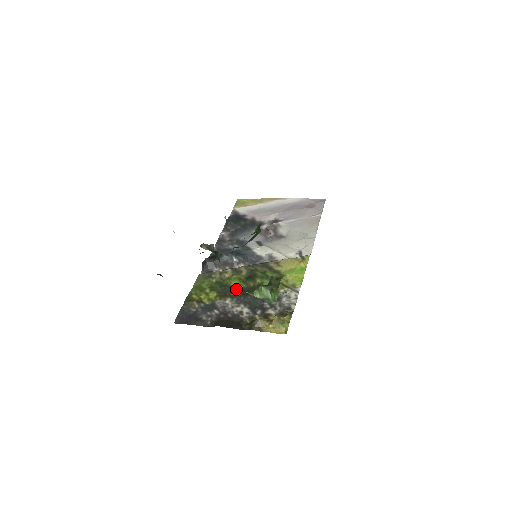
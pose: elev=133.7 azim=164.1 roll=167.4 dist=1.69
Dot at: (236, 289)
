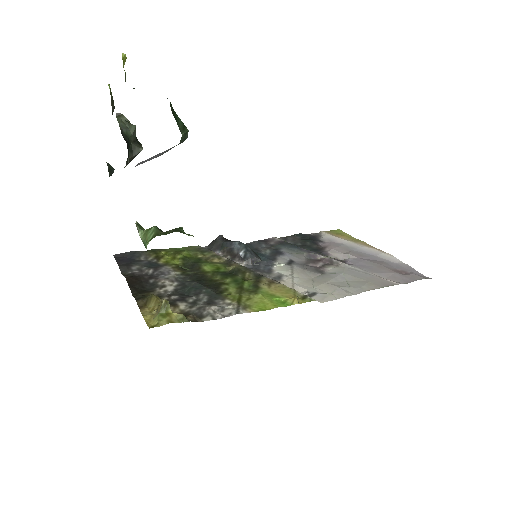
Dot at: (199, 271)
